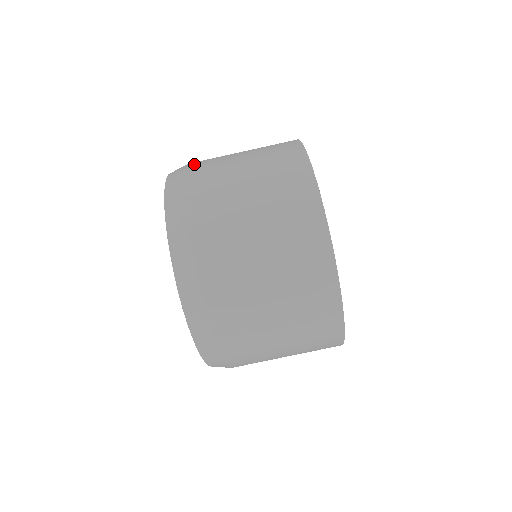
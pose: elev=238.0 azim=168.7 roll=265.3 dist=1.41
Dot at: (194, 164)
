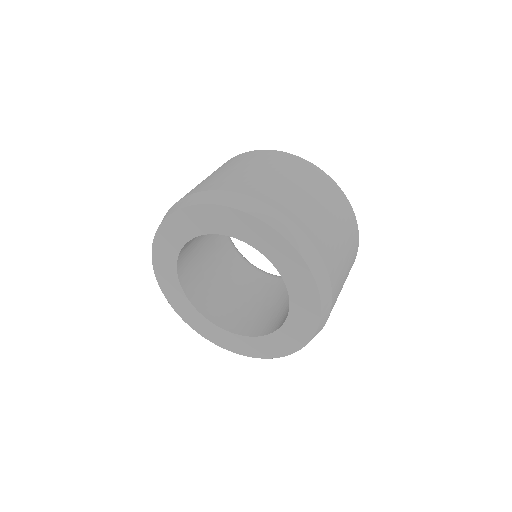
Dot at: occluded
